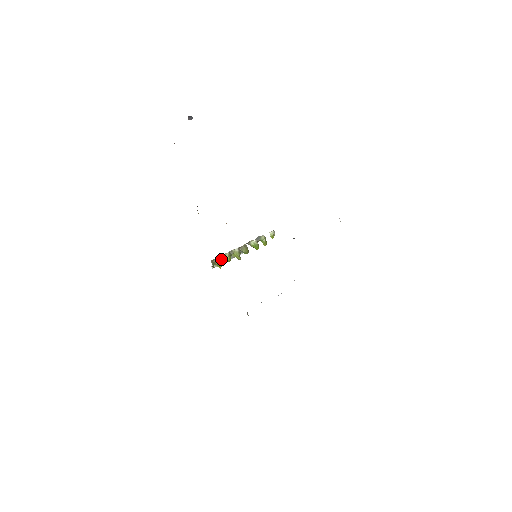
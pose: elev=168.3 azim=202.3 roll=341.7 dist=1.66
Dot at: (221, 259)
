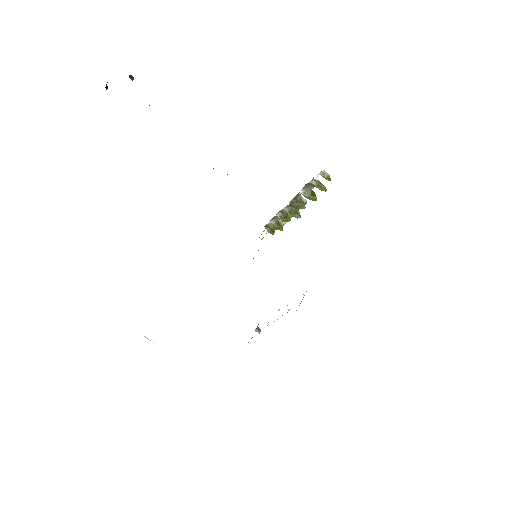
Dot at: (275, 223)
